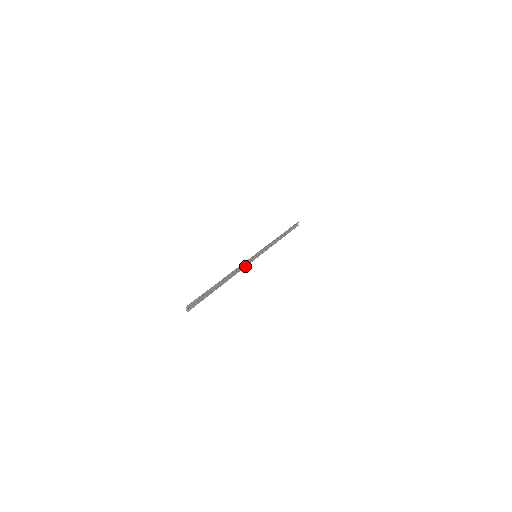
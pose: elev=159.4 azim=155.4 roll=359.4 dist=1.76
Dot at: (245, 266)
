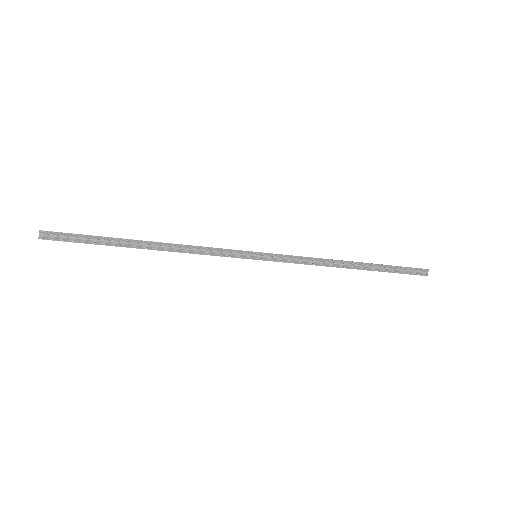
Dot at: (217, 255)
